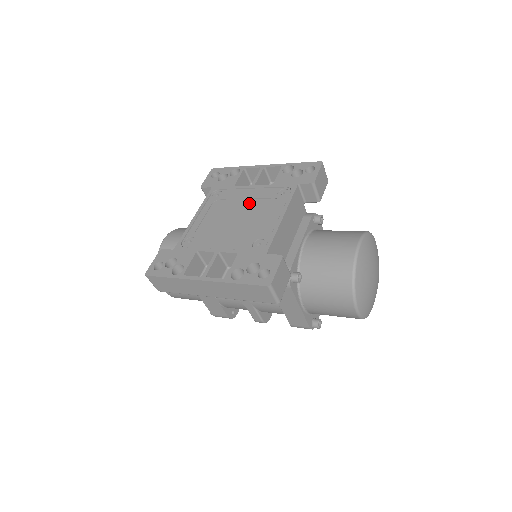
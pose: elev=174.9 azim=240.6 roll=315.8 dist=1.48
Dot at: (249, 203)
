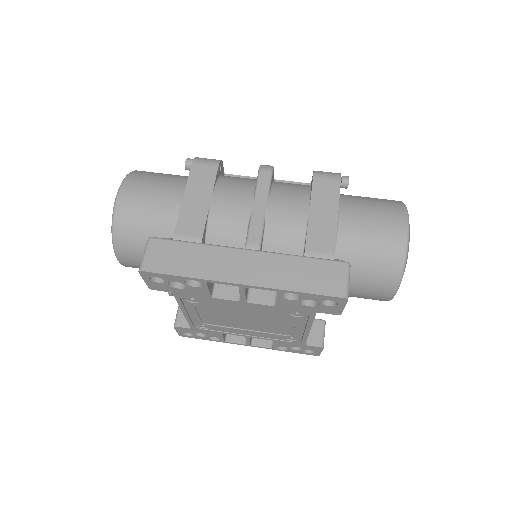
Dot at: (253, 314)
